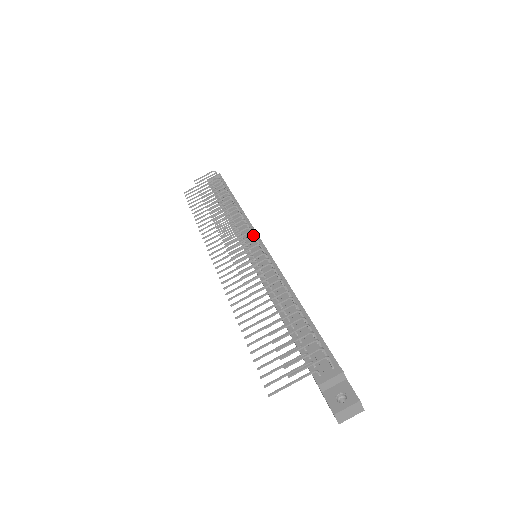
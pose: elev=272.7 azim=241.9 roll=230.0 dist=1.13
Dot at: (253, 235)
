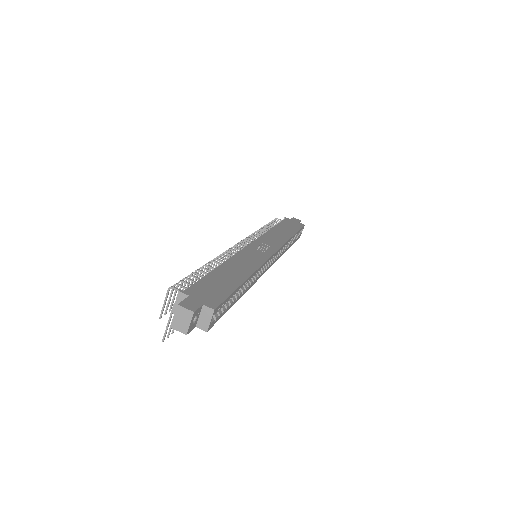
Dot at: (238, 242)
